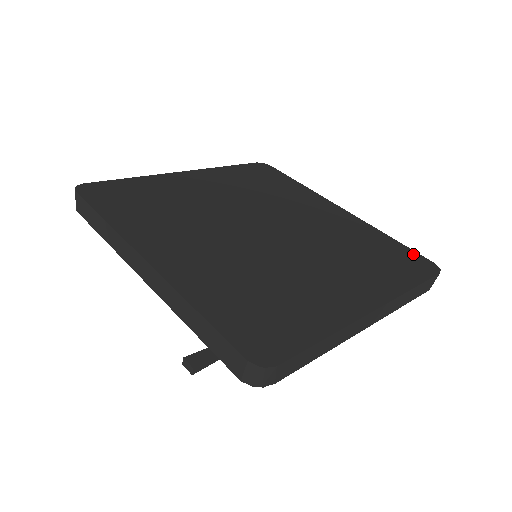
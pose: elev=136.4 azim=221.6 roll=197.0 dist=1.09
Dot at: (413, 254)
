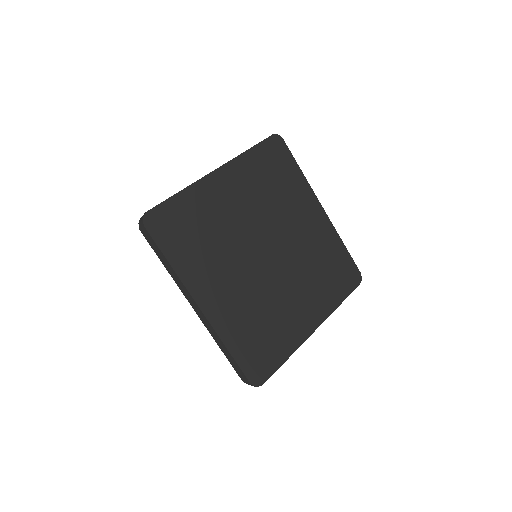
Dot at: (352, 265)
